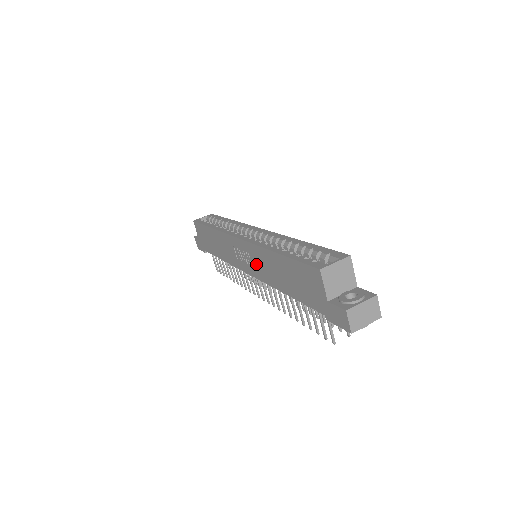
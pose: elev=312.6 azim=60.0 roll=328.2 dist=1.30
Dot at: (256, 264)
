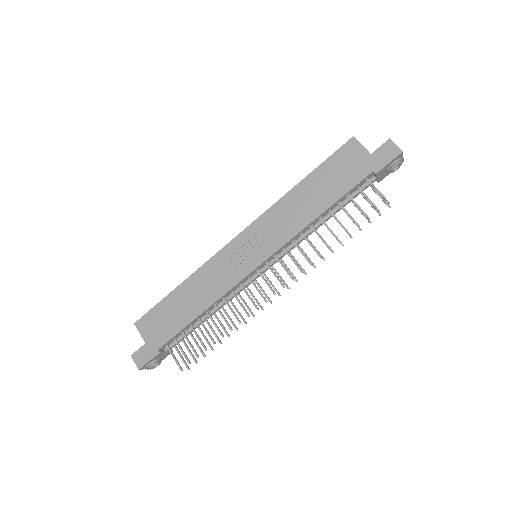
Dot at: (272, 232)
